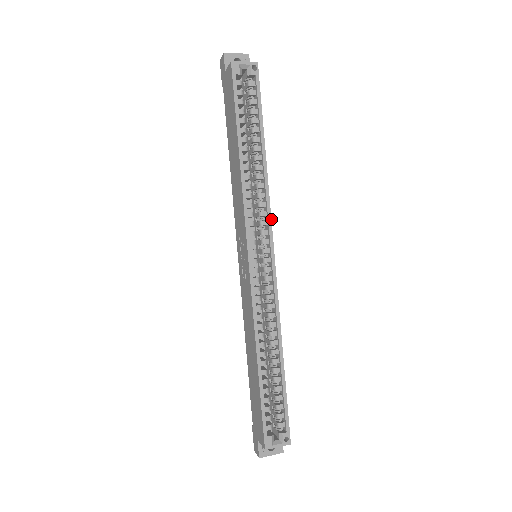
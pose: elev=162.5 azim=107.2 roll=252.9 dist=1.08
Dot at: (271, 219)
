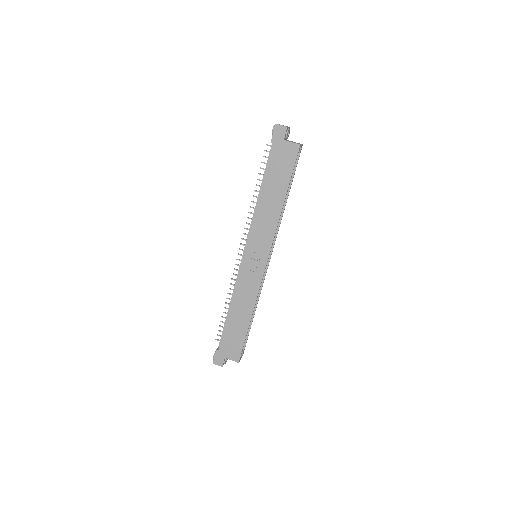
Dot at: occluded
